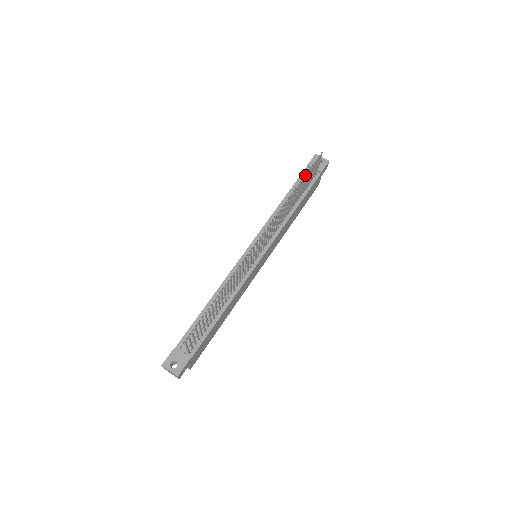
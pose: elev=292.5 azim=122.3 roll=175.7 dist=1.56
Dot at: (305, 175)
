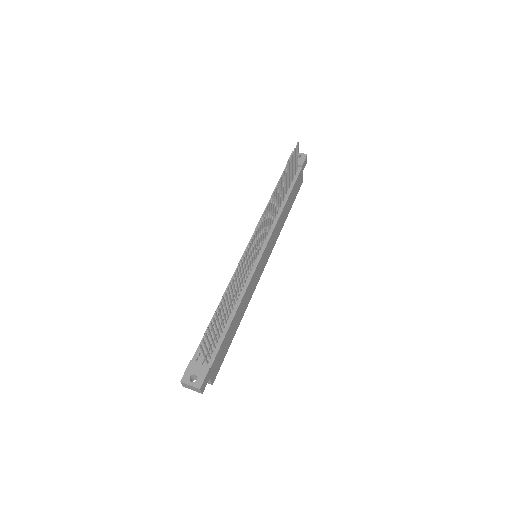
Dot at: (286, 165)
